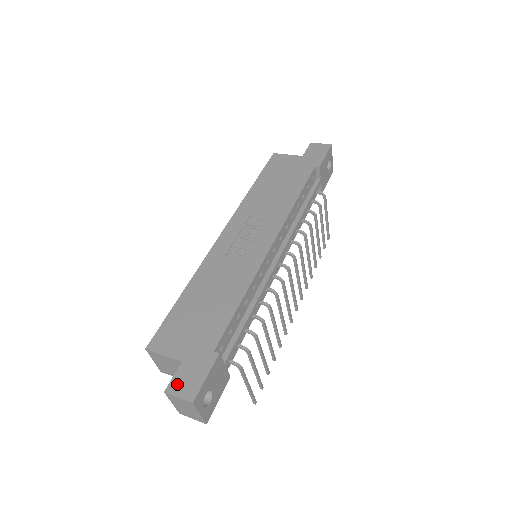
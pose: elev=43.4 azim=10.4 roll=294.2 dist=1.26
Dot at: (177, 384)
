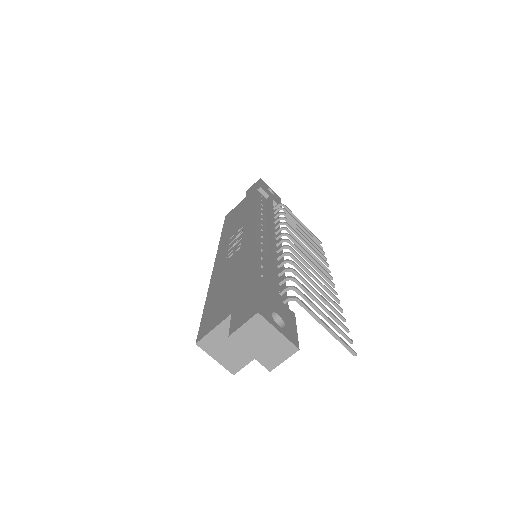
Dot at: (236, 322)
